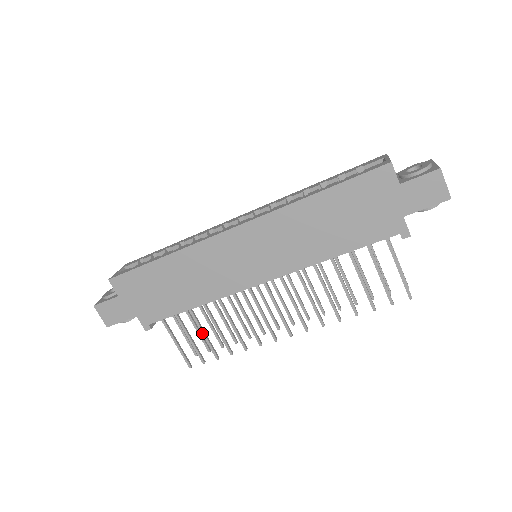
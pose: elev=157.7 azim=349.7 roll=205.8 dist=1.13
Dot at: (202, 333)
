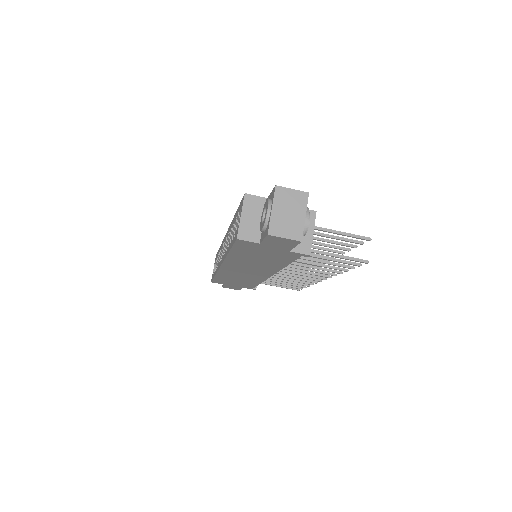
Dot at: occluded
